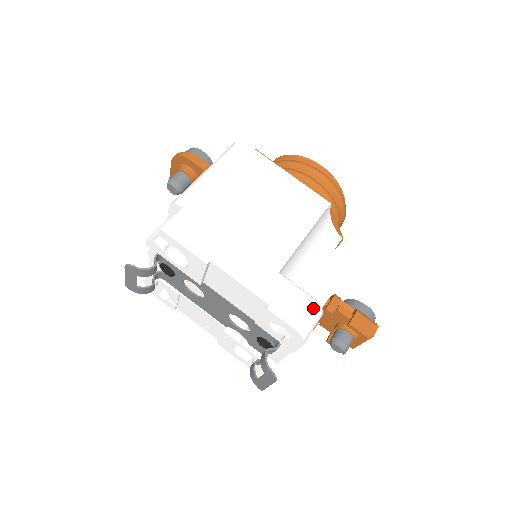
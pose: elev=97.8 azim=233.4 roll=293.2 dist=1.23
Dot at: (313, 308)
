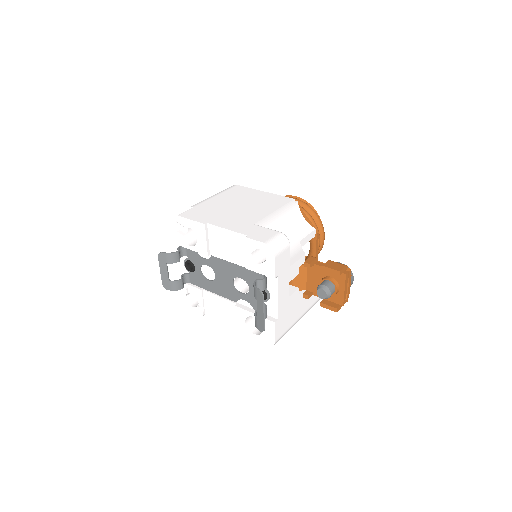
Dot at: (279, 235)
